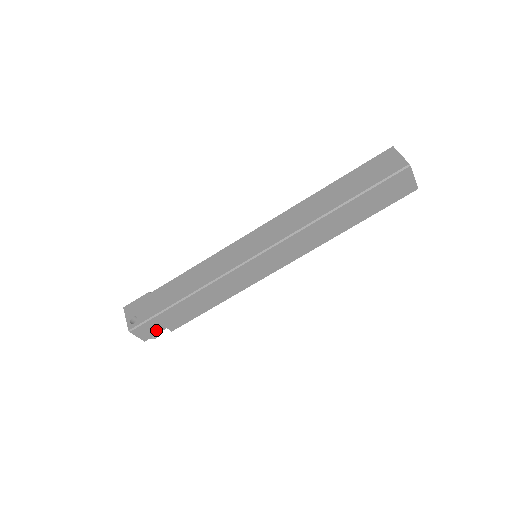
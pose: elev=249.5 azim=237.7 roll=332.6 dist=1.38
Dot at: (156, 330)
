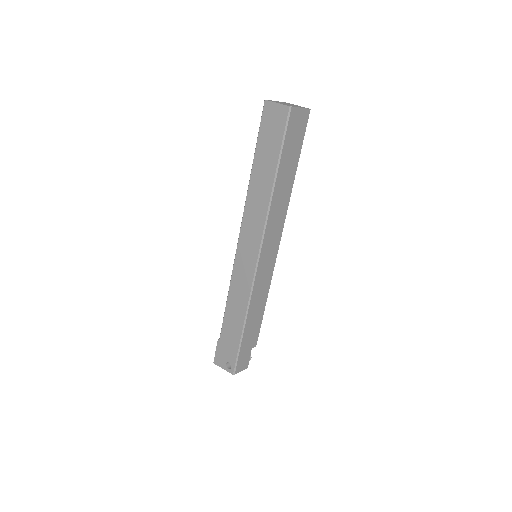
Dot at: (247, 356)
